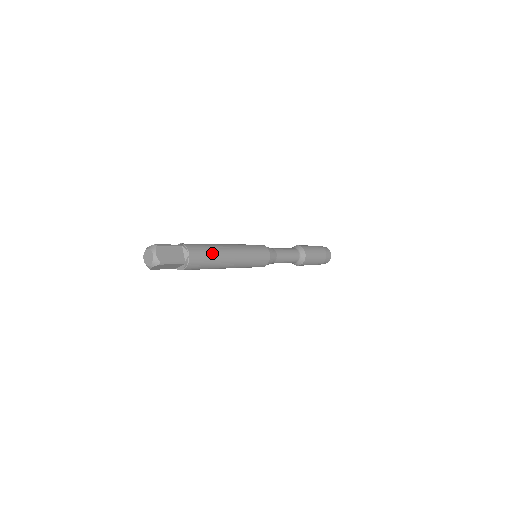
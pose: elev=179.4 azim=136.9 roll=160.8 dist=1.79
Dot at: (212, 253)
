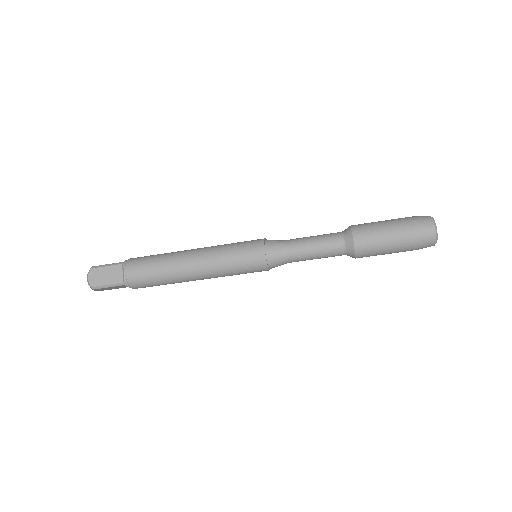
Dot at: (159, 268)
